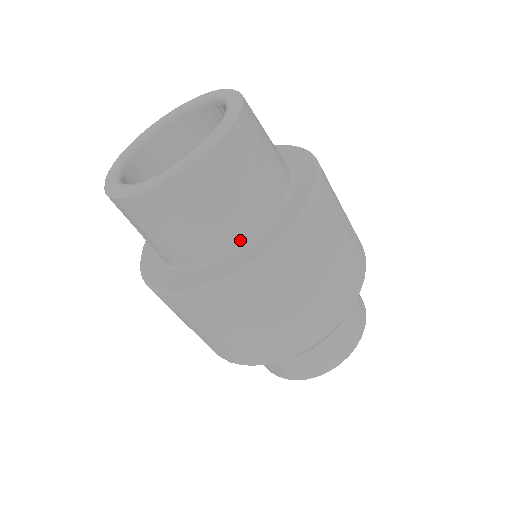
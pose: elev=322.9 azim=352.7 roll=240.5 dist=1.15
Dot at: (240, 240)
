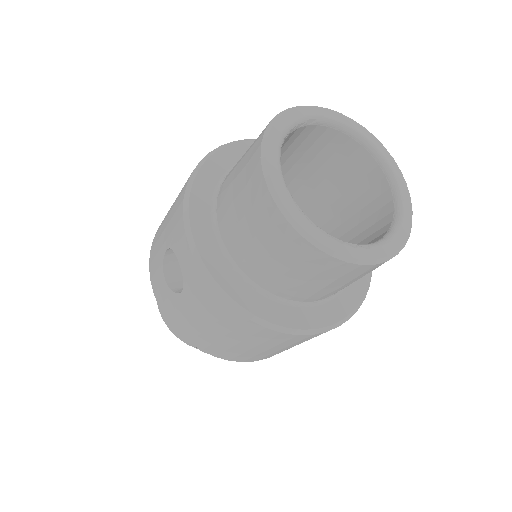
Dot at: (337, 292)
